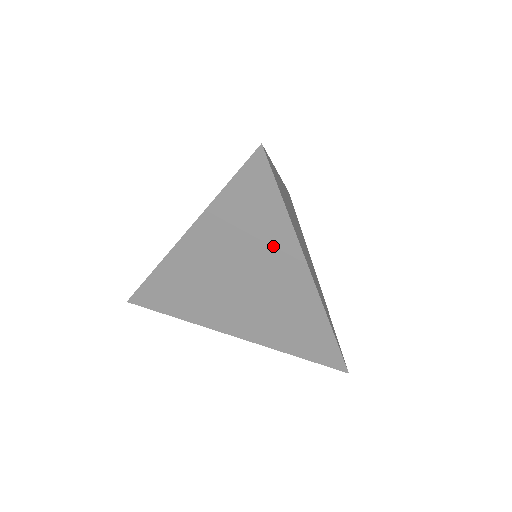
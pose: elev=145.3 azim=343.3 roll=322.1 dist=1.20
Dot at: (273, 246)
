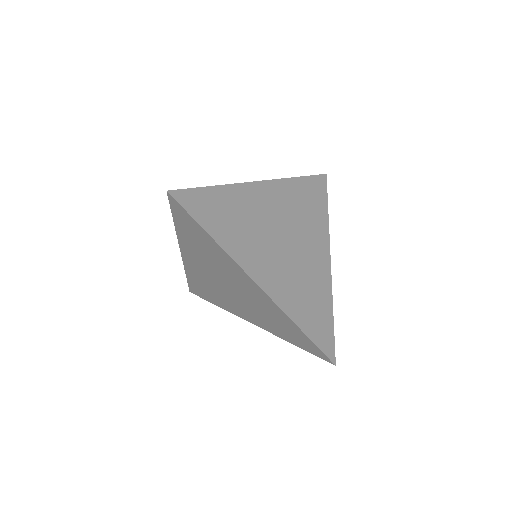
Dot at: (223, 262)
